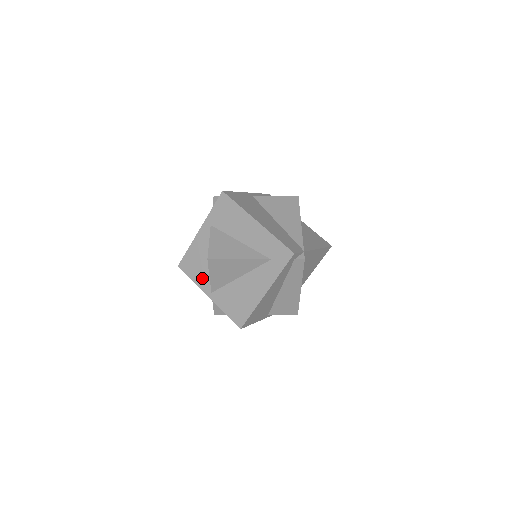
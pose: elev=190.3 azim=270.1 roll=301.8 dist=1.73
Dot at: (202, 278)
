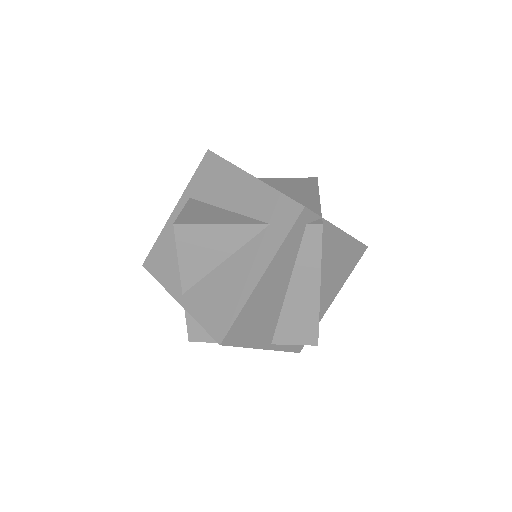
Dot at: (172, 275)
